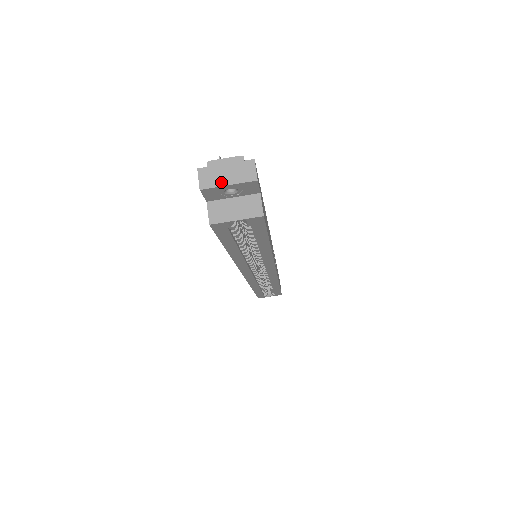
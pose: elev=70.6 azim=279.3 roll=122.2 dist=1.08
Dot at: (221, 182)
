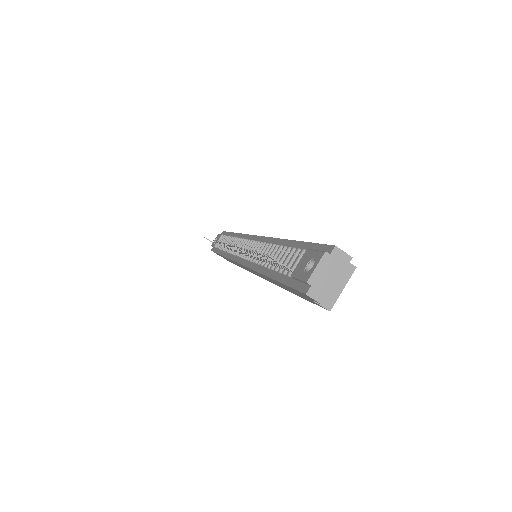
Dot at: (331, 285)
